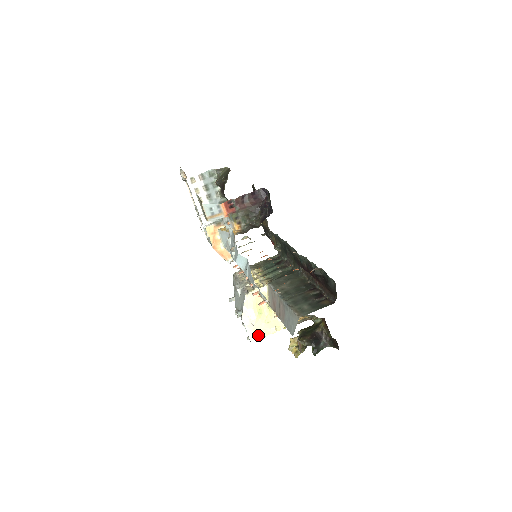
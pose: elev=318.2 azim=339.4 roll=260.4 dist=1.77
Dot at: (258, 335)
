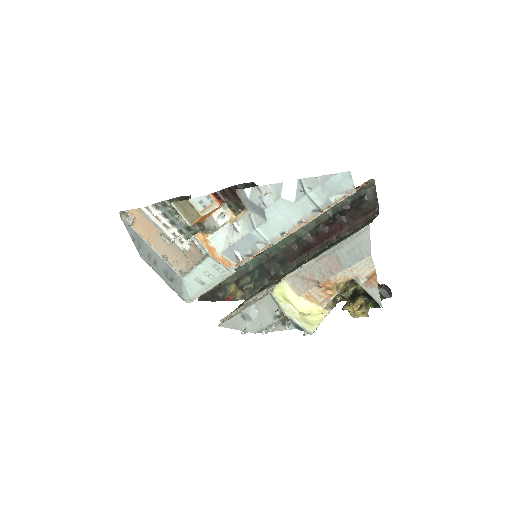
Dot at: (312, 325)
